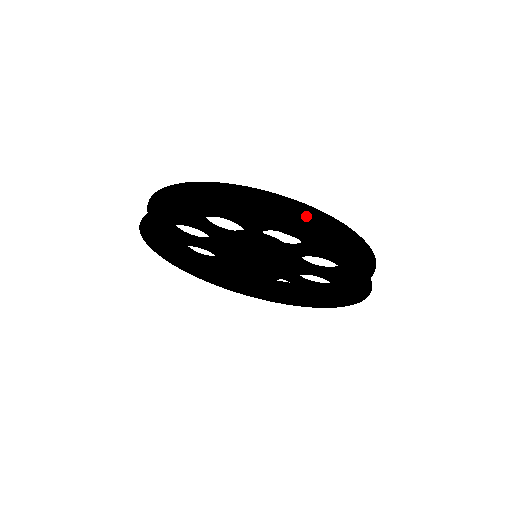
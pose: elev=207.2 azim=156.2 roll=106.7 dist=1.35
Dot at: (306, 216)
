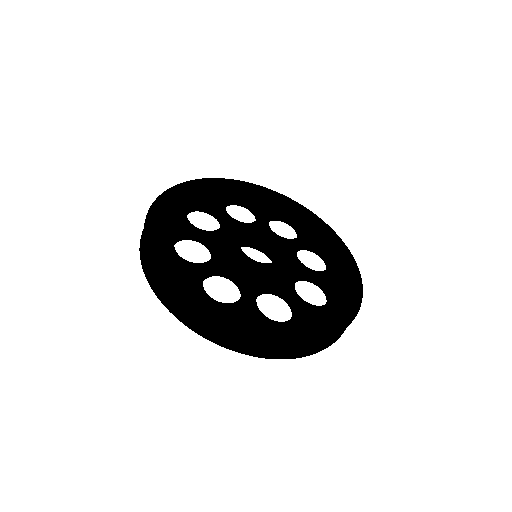
Dot at: occluded
